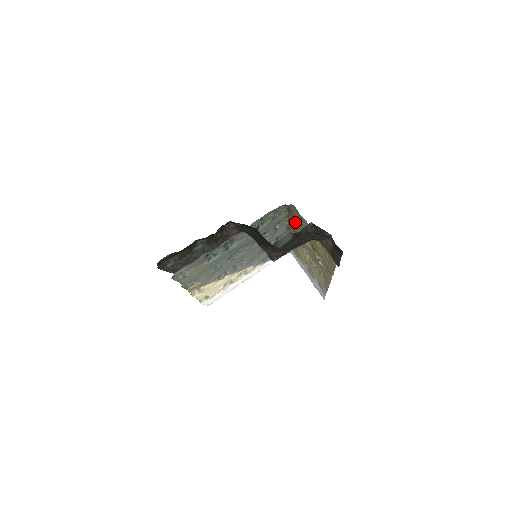
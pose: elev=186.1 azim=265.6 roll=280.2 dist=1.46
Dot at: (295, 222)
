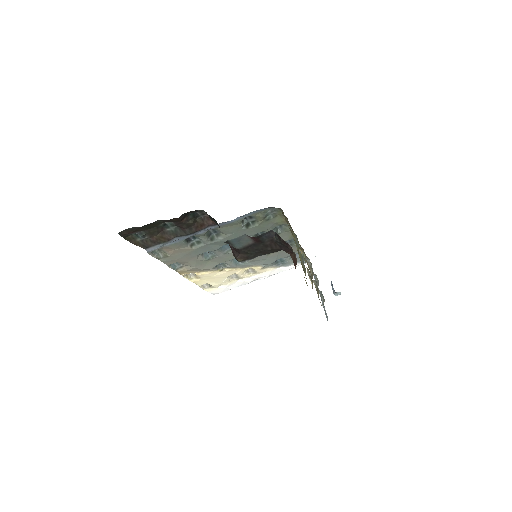
Dot at: occluded
